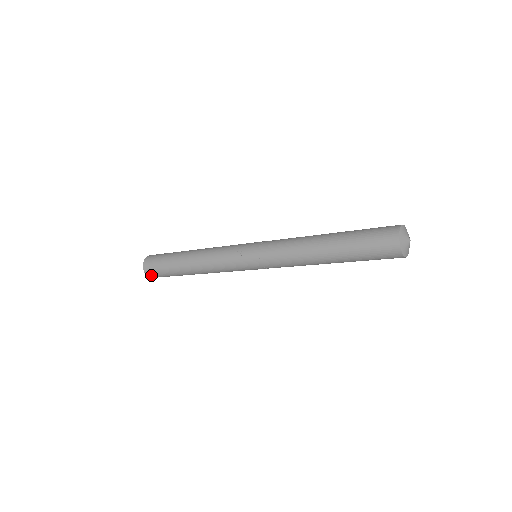
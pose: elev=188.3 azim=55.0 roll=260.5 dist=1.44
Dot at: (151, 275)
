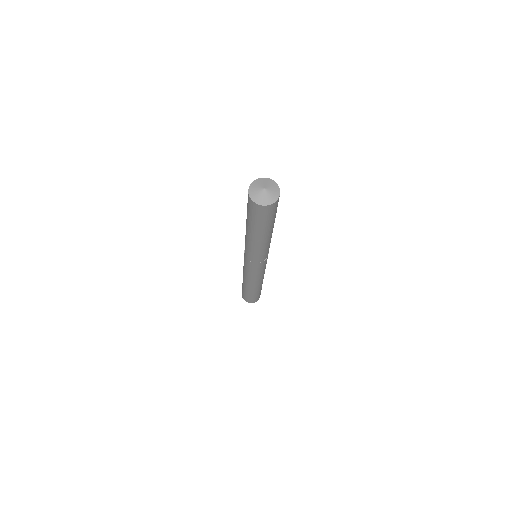
Dot at: (246, 300)
